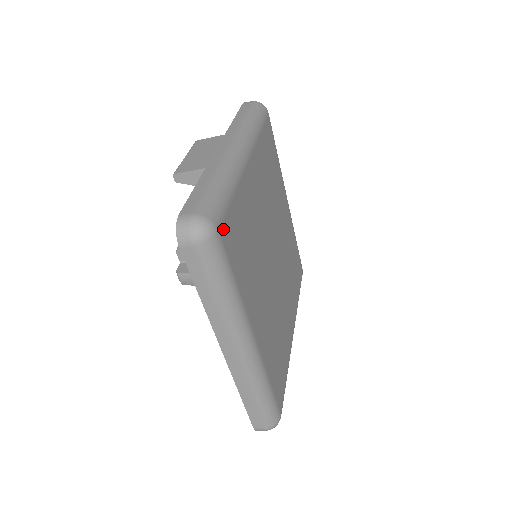
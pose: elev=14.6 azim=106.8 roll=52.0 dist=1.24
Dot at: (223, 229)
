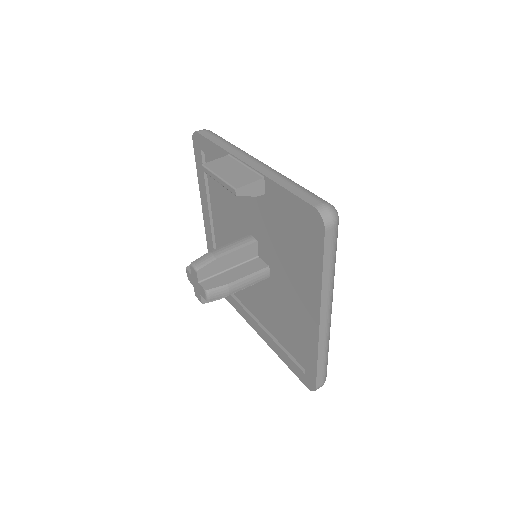
Dot at: occluded
